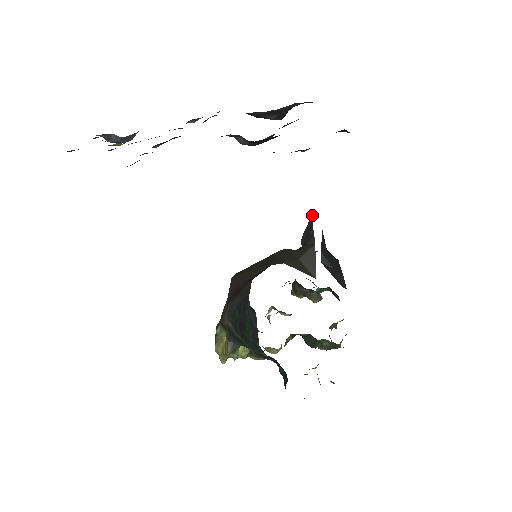
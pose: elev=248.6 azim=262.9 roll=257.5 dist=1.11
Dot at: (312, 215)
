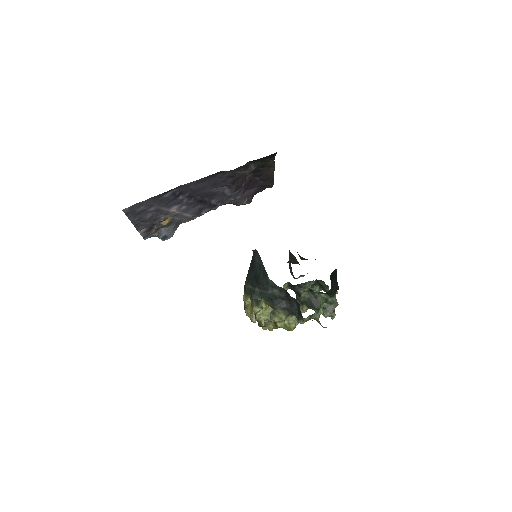
Dot at: (289, 251)
